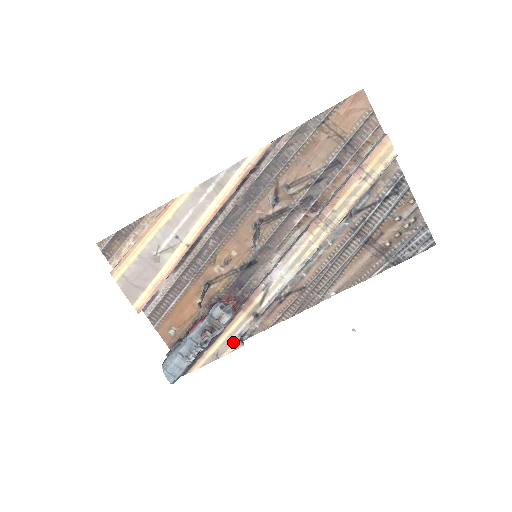
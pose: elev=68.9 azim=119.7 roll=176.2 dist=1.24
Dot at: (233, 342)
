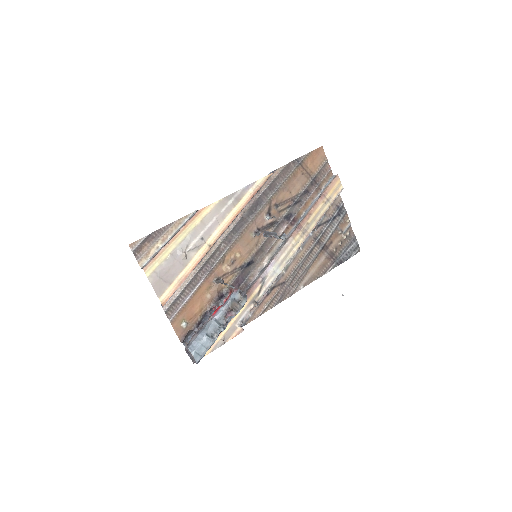
Dot at: (236, 328)
